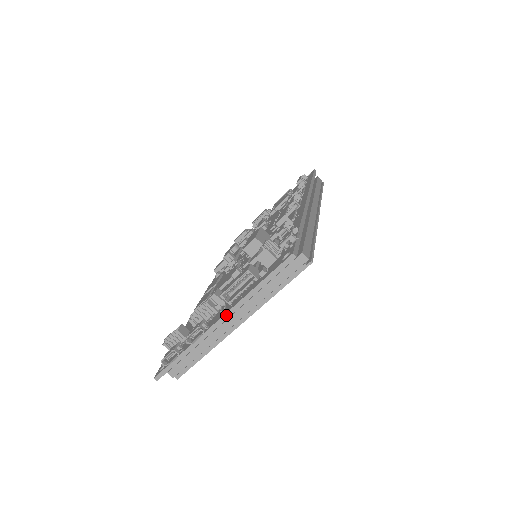
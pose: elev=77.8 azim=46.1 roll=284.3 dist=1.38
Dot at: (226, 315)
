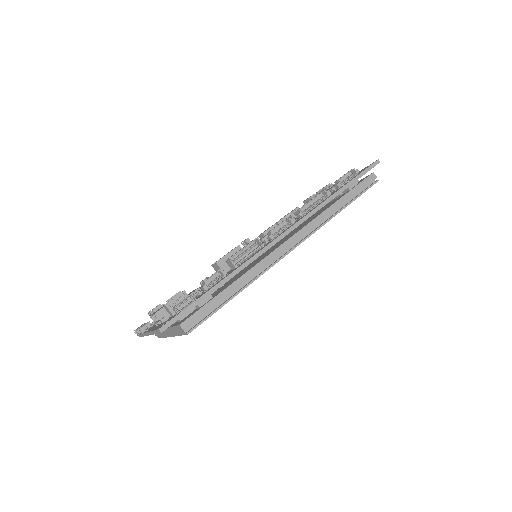
Dot at: (148, 333)
